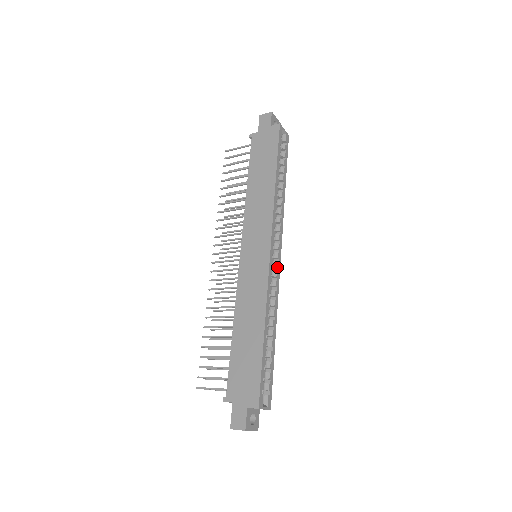
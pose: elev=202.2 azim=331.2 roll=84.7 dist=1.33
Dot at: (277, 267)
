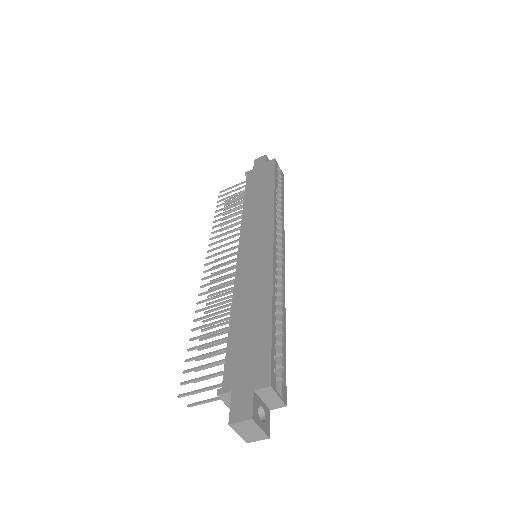
Dot at: (281, 261)
